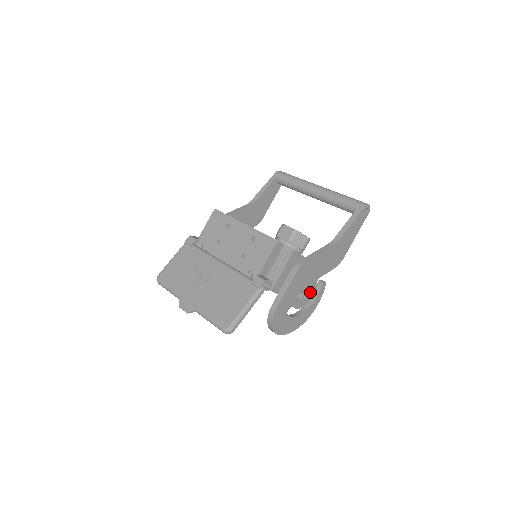
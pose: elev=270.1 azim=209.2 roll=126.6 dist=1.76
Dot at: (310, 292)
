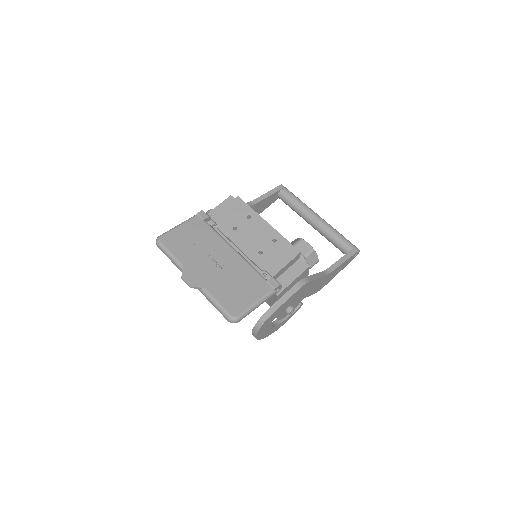
Dot at: occluded
